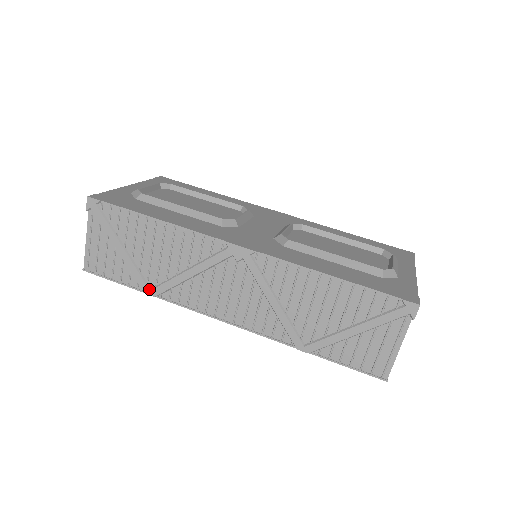
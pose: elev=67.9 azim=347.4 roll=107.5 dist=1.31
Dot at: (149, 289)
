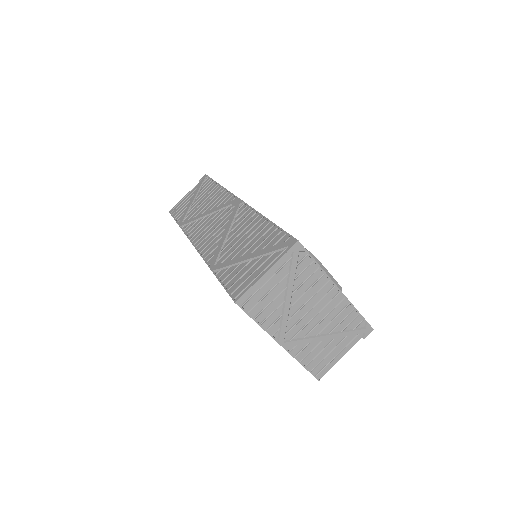
Dot at: (182, 222)
